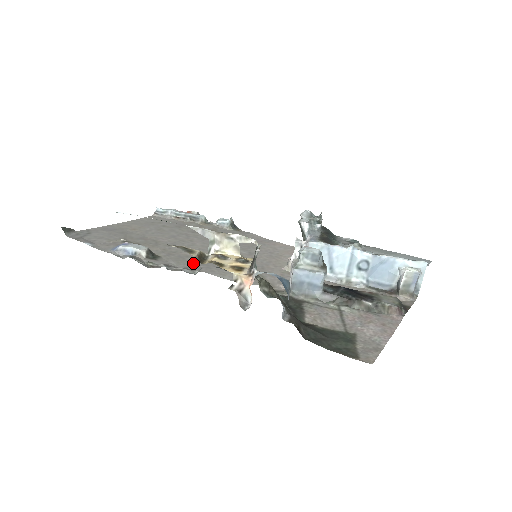
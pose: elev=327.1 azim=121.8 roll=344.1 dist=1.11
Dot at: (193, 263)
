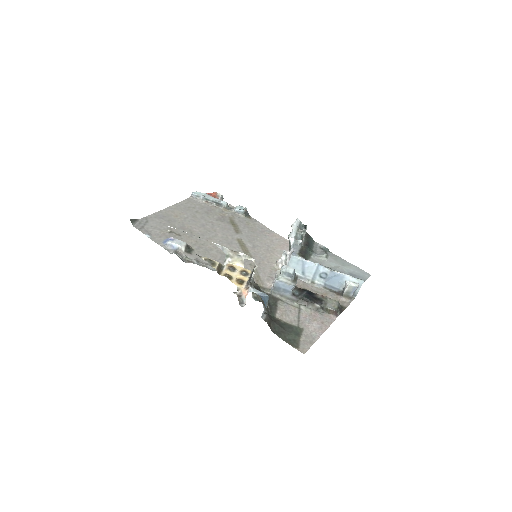
Dot at: (214, 257)
